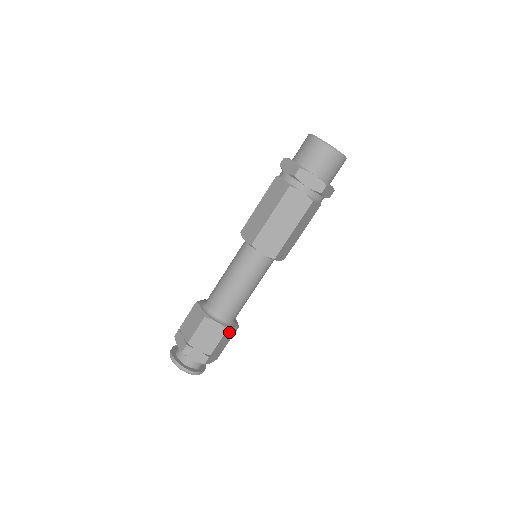
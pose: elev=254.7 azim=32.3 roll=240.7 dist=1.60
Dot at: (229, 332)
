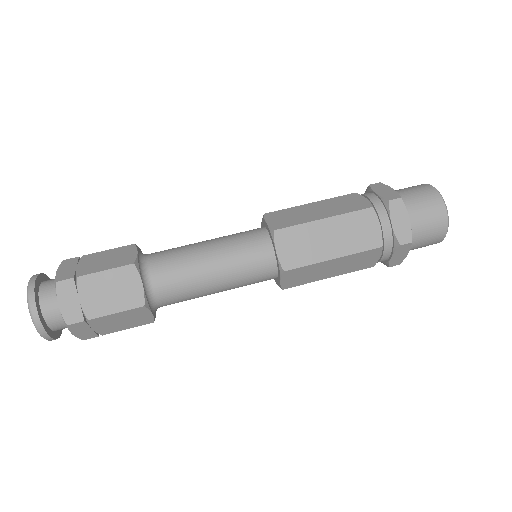
Dot at: (130, 282)
